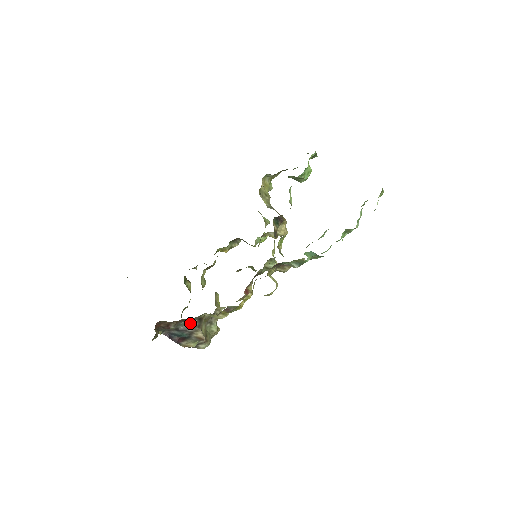
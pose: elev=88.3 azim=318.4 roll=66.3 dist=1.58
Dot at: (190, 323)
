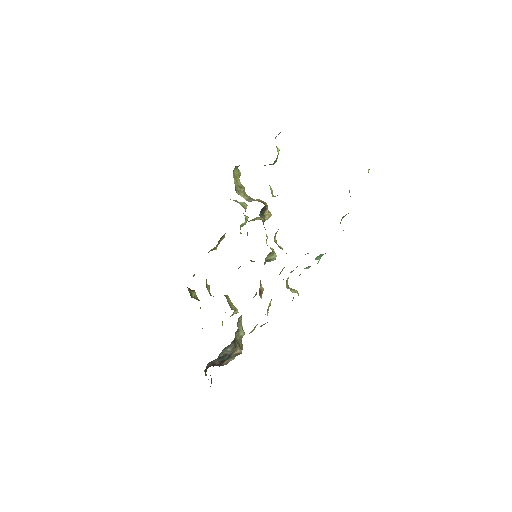
Dot at: (227, 348)
